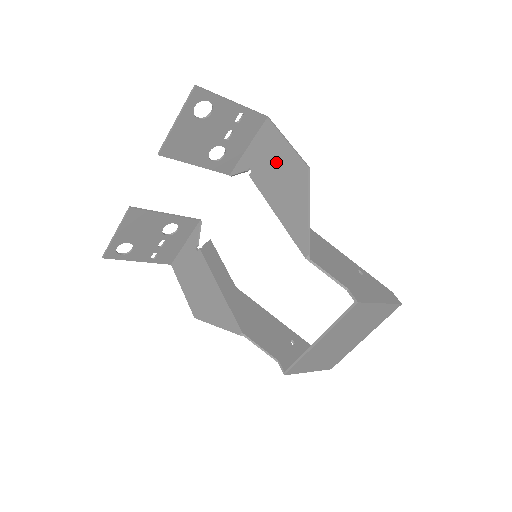
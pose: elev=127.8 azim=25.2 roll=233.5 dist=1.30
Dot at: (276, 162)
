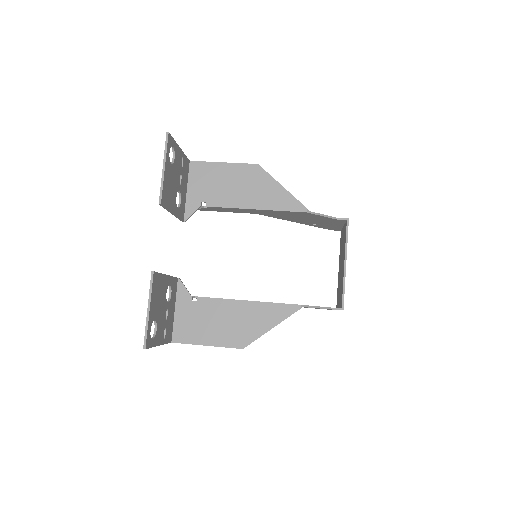
Dot at: (226, 180)
